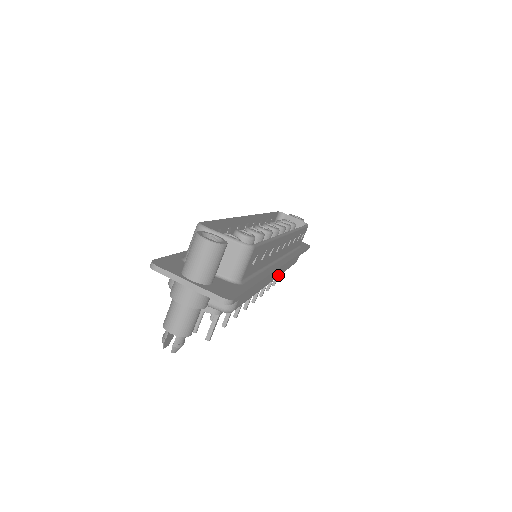
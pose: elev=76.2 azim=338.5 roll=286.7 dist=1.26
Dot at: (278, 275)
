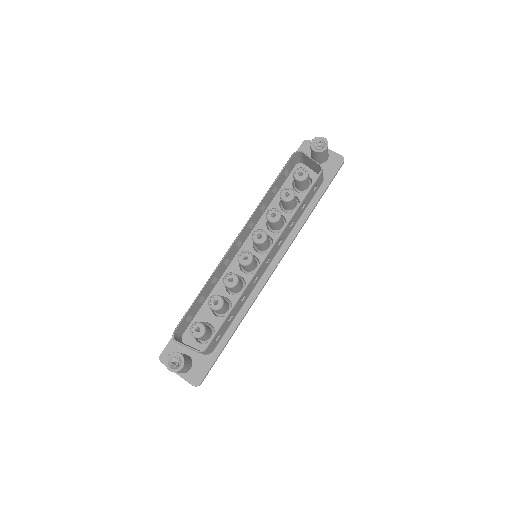
Dot at: occluded
